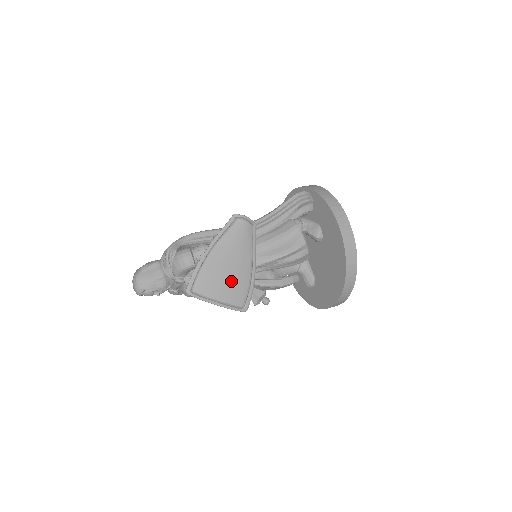
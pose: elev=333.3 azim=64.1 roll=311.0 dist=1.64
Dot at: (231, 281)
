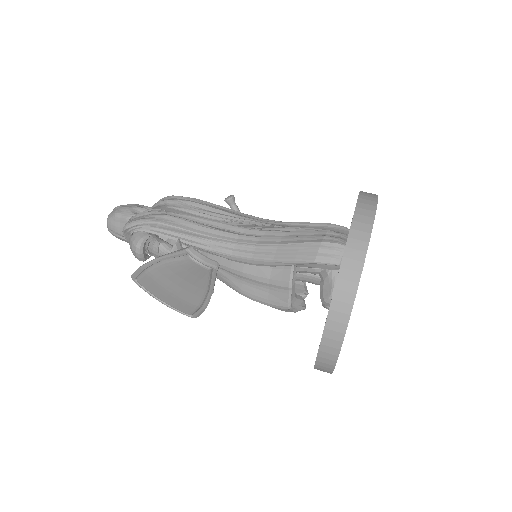
Dot at: (176, 296)
